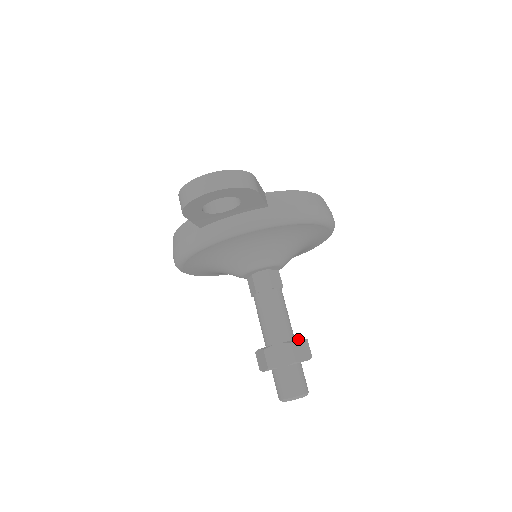
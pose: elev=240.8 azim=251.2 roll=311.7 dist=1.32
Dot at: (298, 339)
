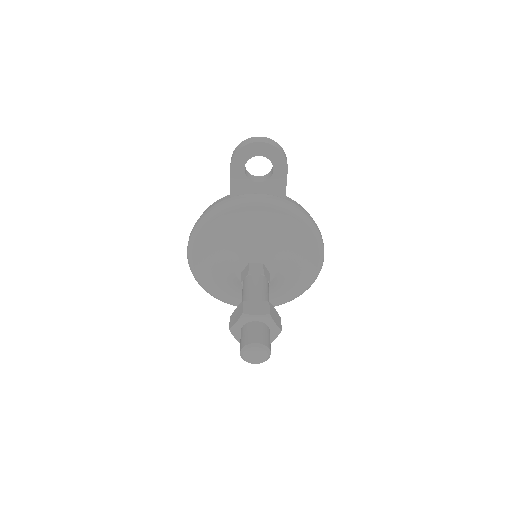
Dot at: occluded
